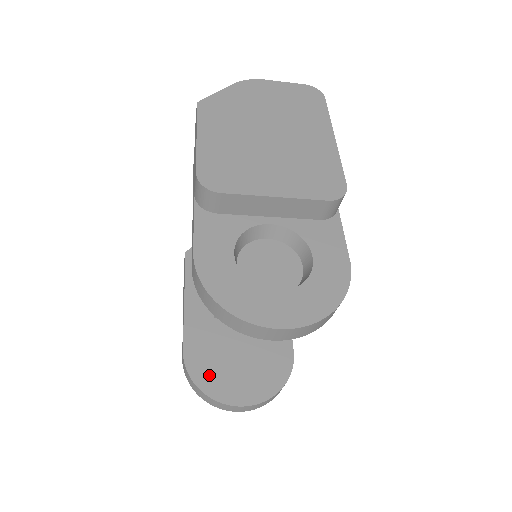
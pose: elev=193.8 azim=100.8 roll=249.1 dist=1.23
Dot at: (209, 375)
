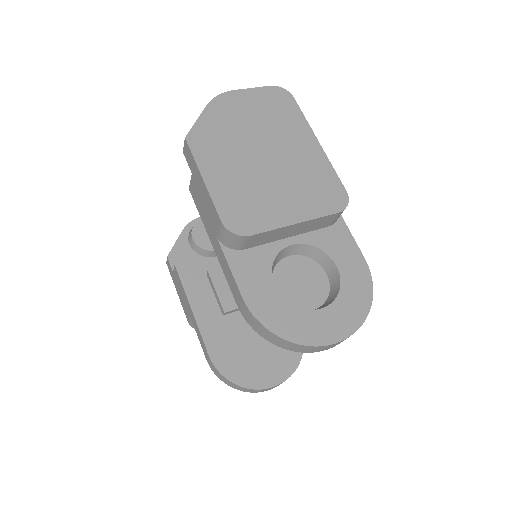
Dot at: (239, 369)
